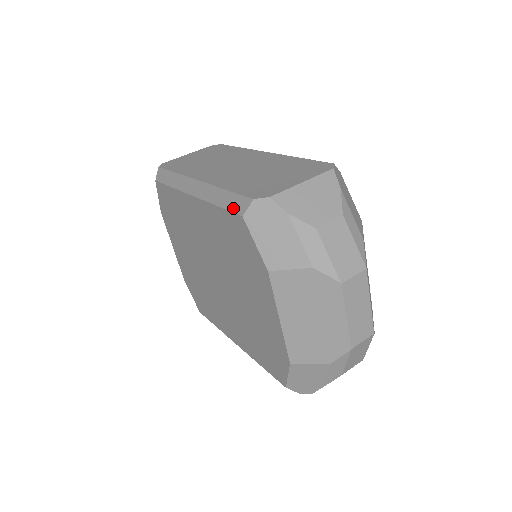
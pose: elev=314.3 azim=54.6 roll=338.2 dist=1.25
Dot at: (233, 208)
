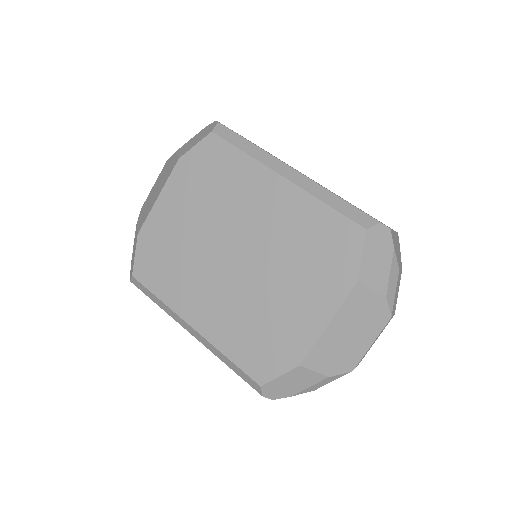
Dot at: (353, 217)
